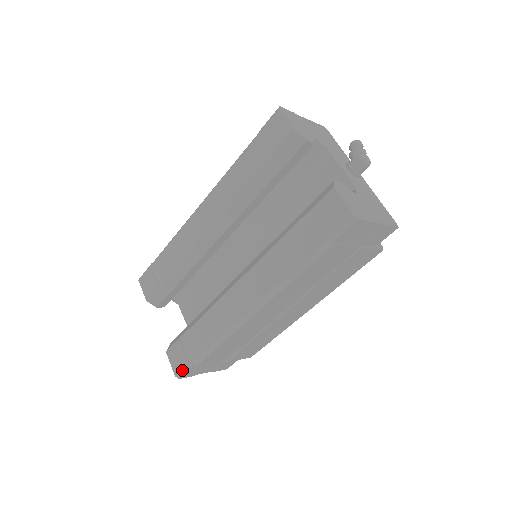
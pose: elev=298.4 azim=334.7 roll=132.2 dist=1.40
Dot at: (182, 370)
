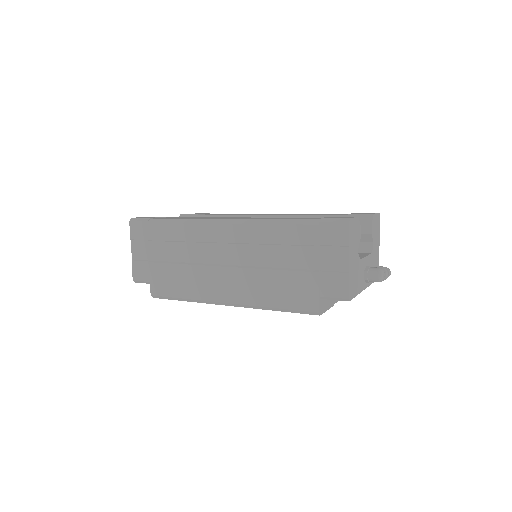
Dot at: (141, 218)
